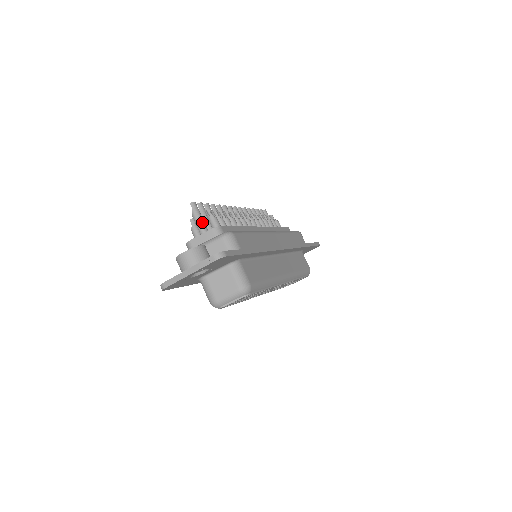
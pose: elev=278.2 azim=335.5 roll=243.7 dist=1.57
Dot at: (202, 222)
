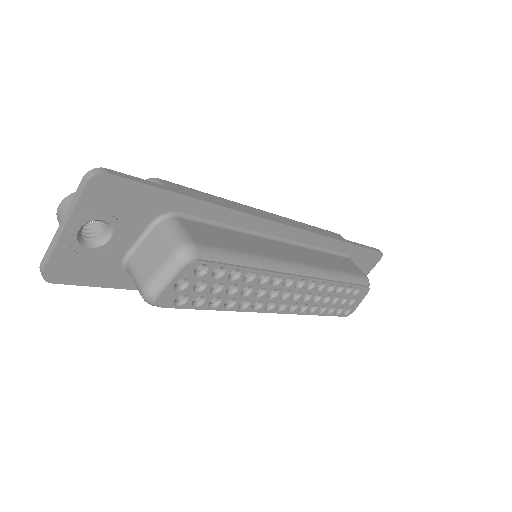
Dot at: occluded
